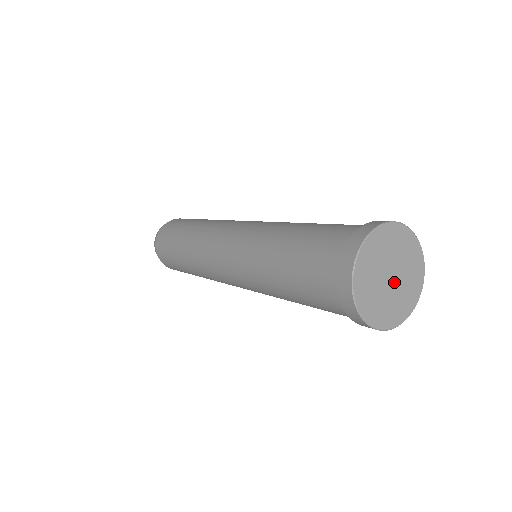
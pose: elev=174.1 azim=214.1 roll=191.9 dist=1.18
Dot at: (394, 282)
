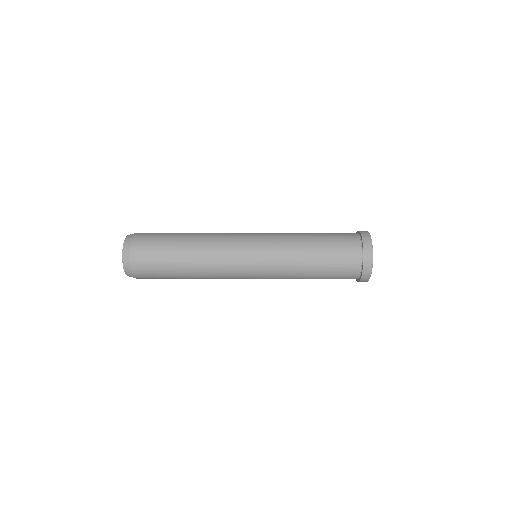
Dot at: occluded
